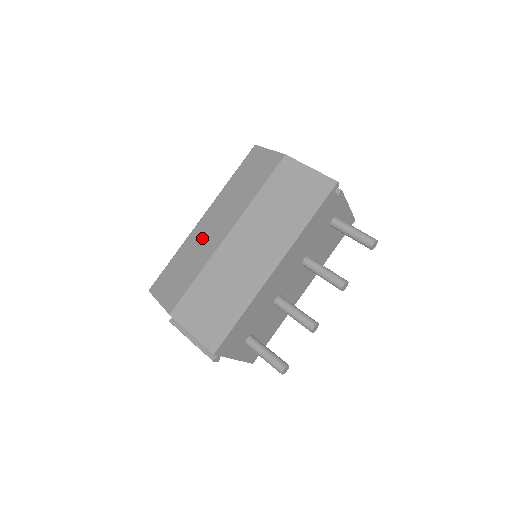
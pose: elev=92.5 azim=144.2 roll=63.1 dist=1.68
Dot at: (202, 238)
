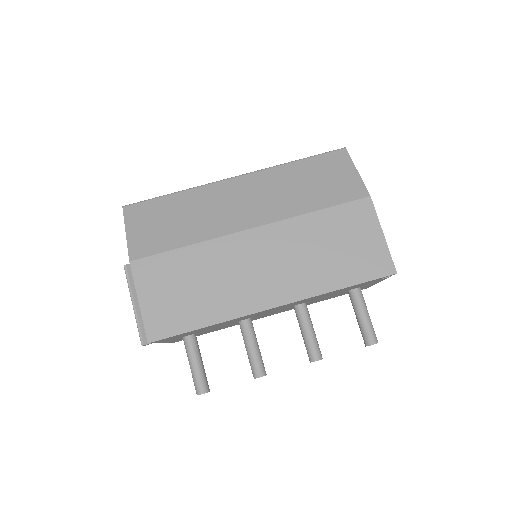
Dot at: (220, 203)
